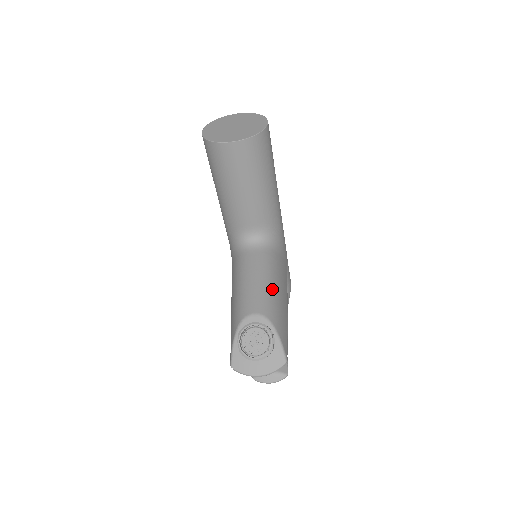
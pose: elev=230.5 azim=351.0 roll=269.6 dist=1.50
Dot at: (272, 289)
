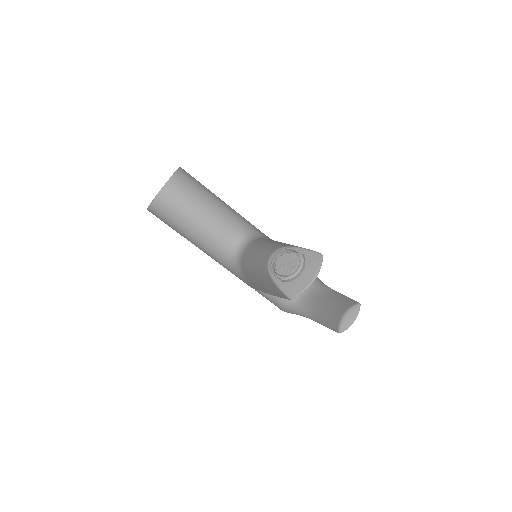
Dot at: occluded
